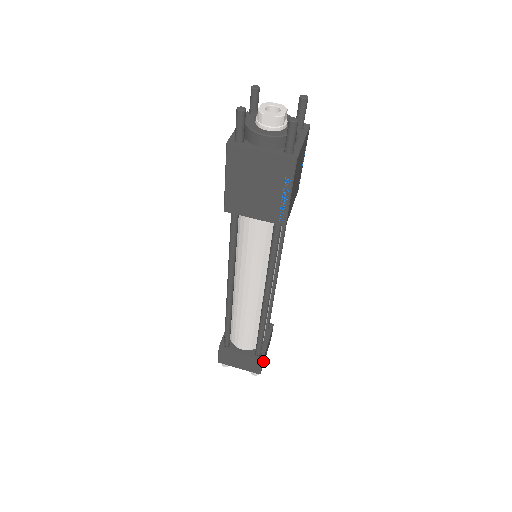
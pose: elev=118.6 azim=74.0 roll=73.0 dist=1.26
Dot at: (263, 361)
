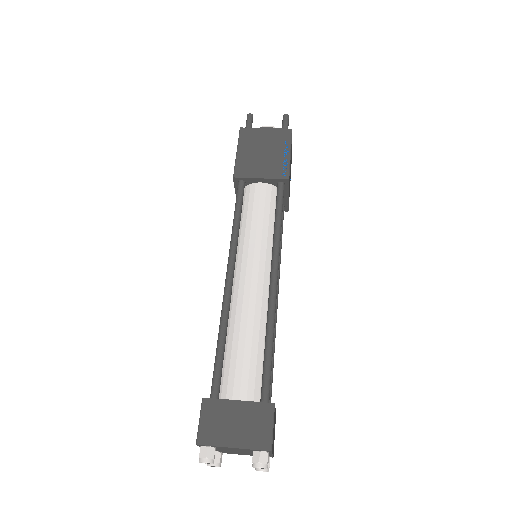
Dot at: occluded
